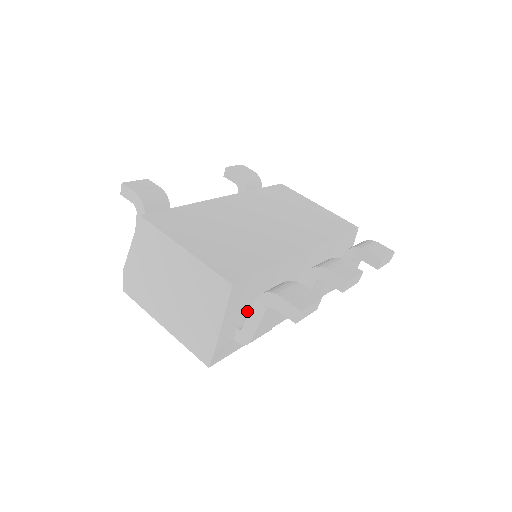
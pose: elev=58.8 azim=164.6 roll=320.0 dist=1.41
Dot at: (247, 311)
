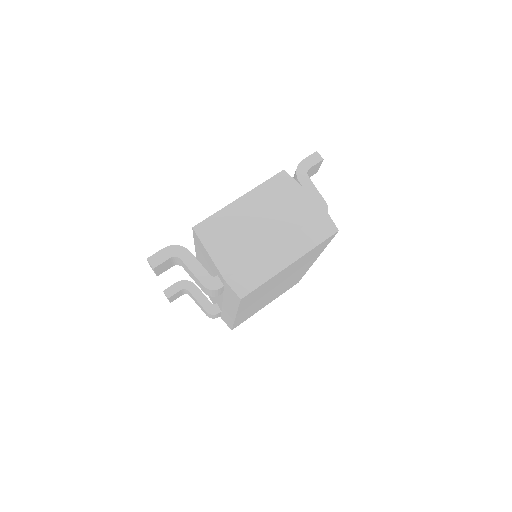
Dot at: occluded
